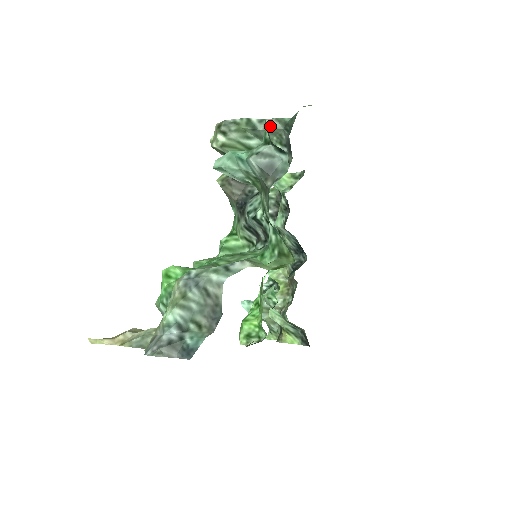
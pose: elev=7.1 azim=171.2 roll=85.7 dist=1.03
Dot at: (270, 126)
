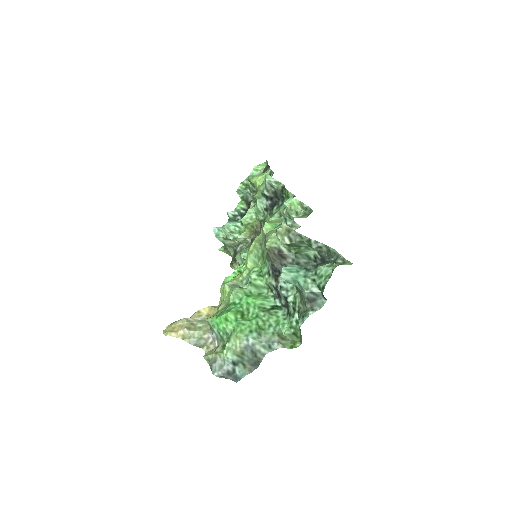
Dot at: (320, 248)
